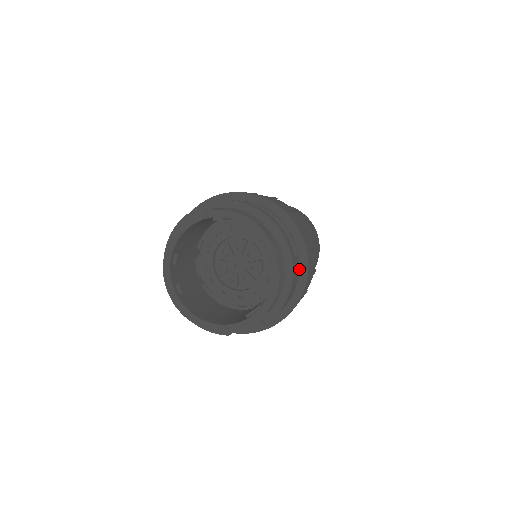
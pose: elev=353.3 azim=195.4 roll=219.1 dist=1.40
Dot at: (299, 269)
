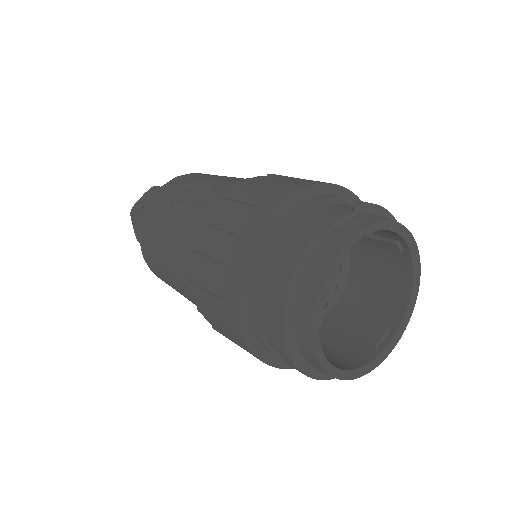
Dot at: occluded
